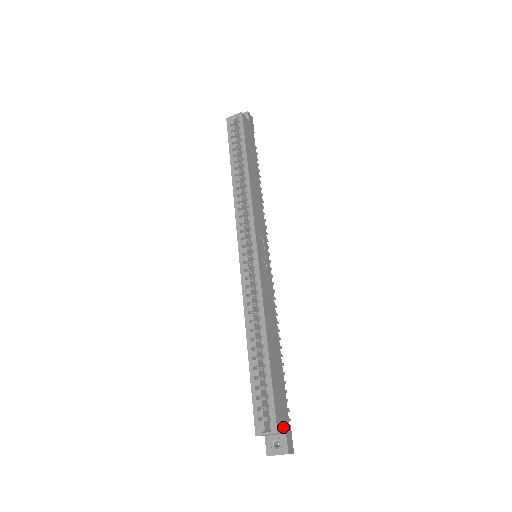
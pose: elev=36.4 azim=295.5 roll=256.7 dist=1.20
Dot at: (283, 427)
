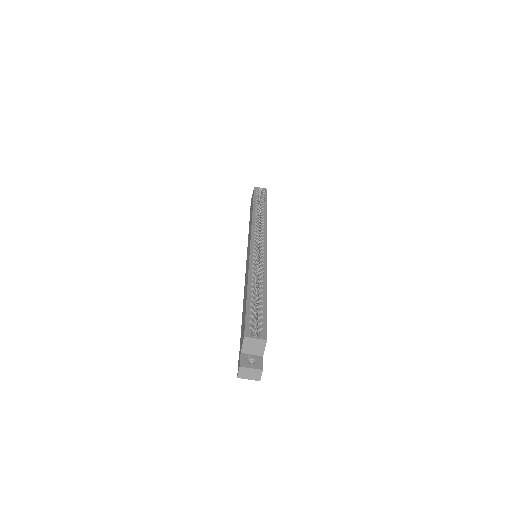
Dot at: (264, 348)
